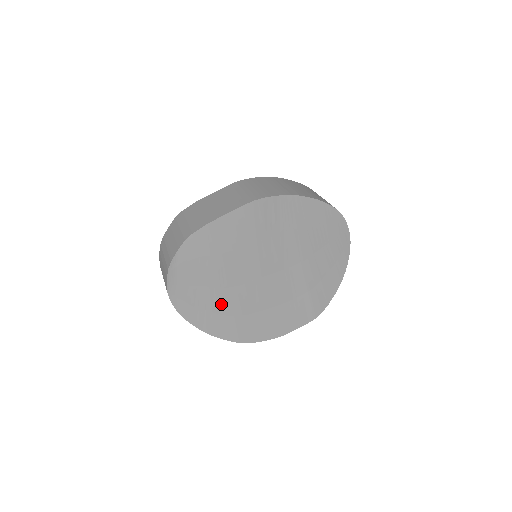
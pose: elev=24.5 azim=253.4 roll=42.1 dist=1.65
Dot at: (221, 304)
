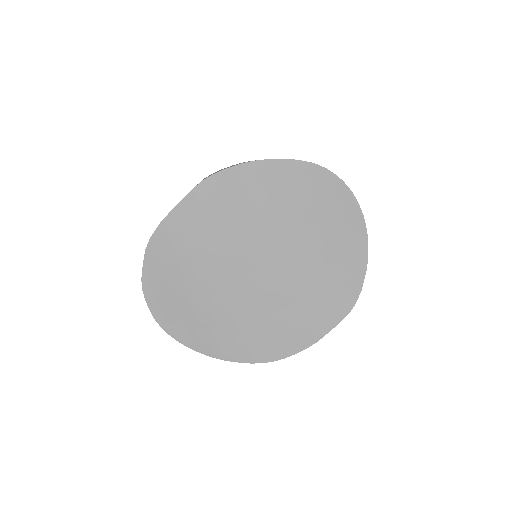
Dot at: (218, 317)
